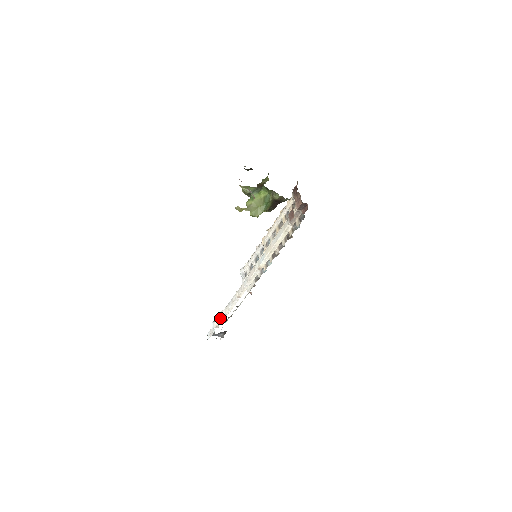
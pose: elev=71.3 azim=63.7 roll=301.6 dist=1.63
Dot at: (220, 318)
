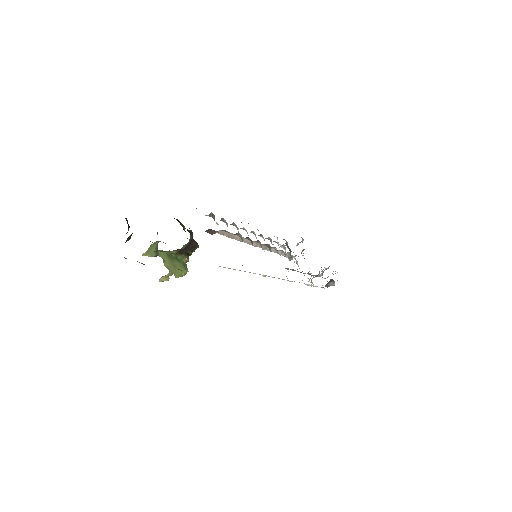
Dot at: (308, 284)
